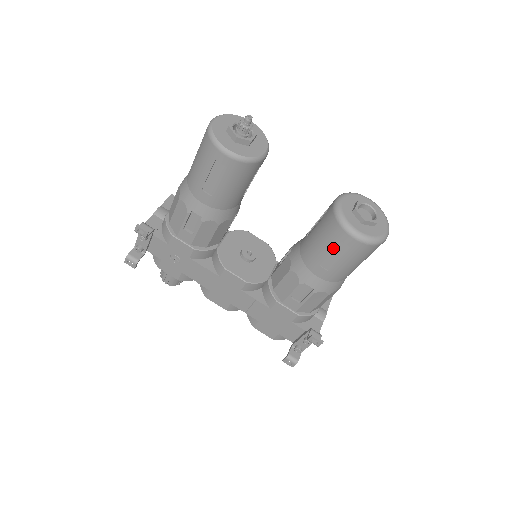
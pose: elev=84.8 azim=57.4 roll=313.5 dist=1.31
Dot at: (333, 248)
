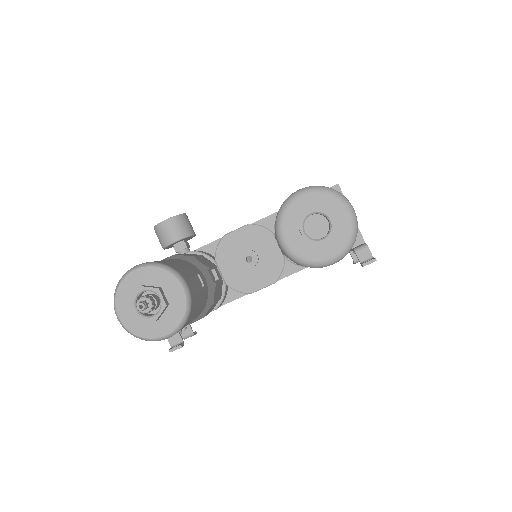
Dot at: occluded
